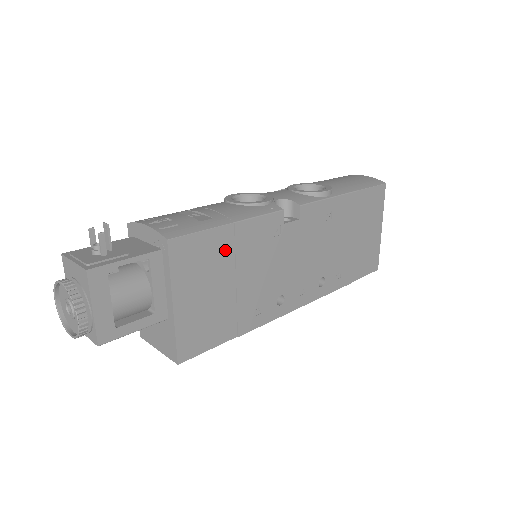
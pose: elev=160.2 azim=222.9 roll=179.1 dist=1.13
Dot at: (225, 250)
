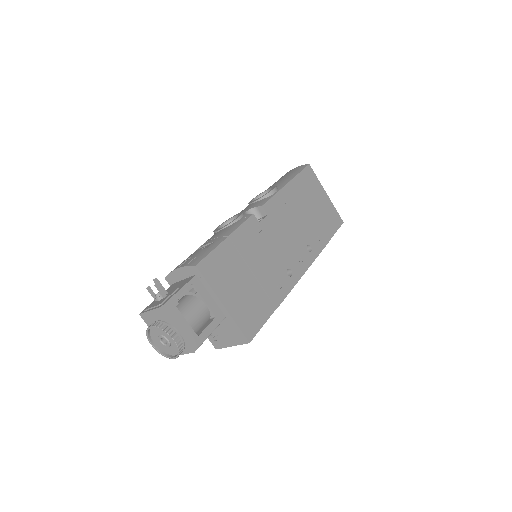
Dot at: (233, 256)
